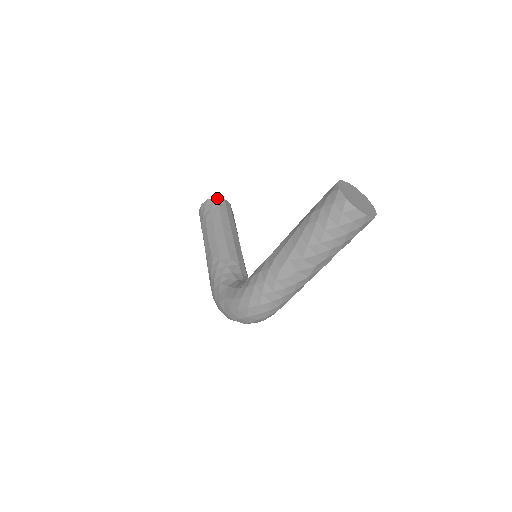
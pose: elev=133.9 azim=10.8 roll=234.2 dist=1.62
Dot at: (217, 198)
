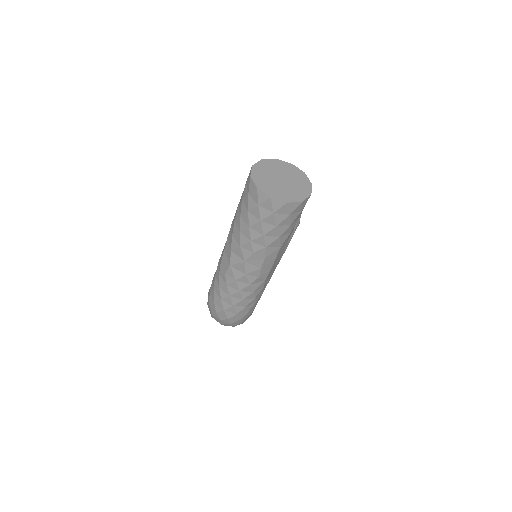
Dot at: occluded
